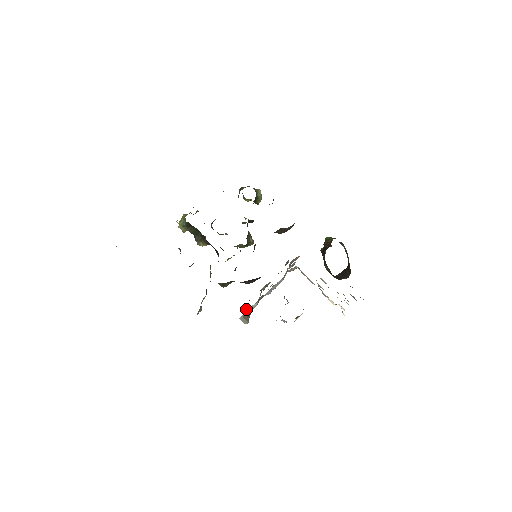
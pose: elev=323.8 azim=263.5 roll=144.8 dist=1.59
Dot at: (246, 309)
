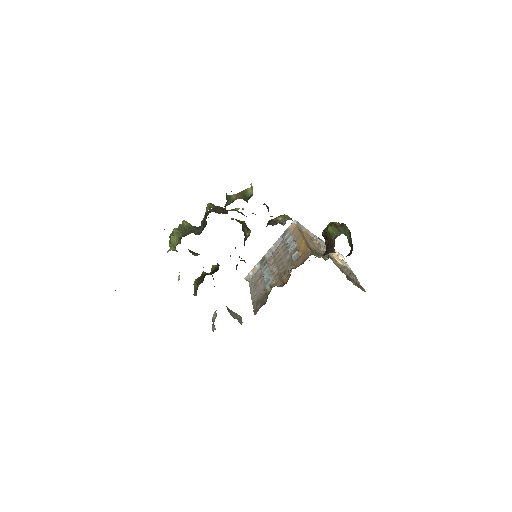
Dot at: occluded
